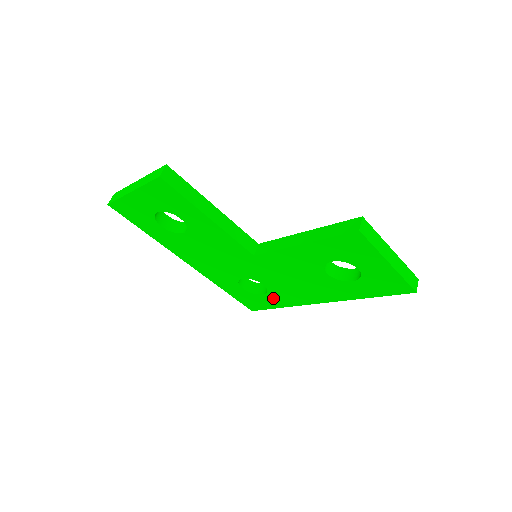
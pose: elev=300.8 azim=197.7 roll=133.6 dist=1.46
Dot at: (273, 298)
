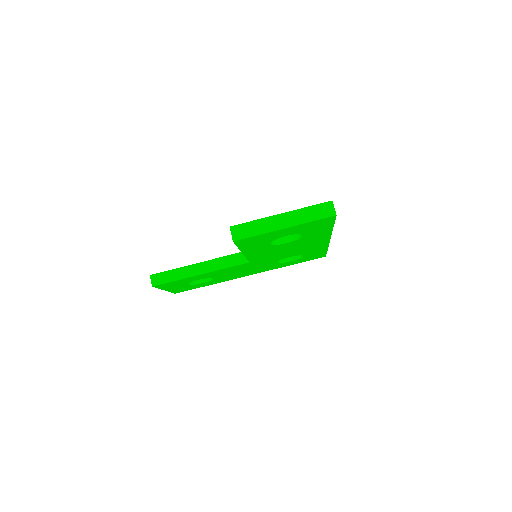
Dot at: (311, 253)
